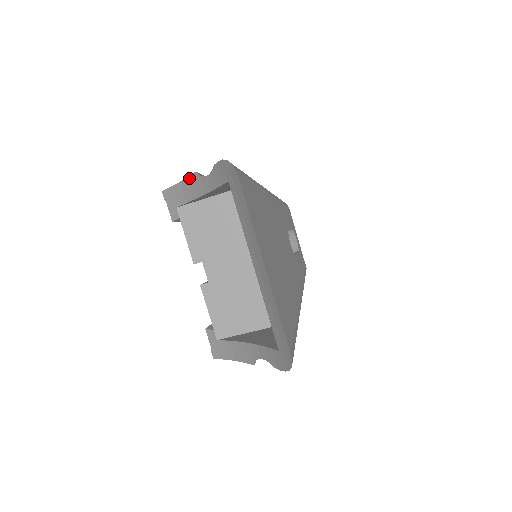
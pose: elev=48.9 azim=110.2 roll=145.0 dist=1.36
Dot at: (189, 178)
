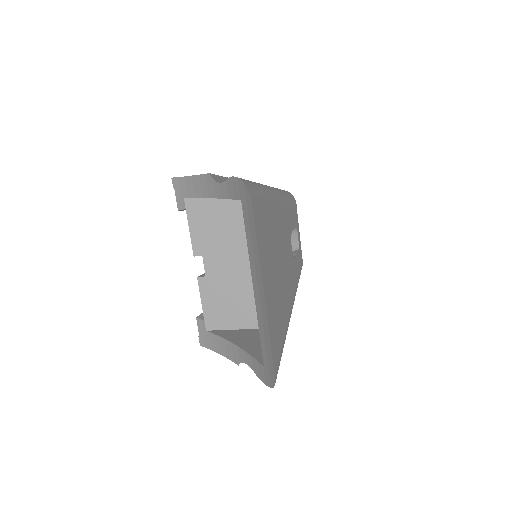
Dot at: (201, 176)
